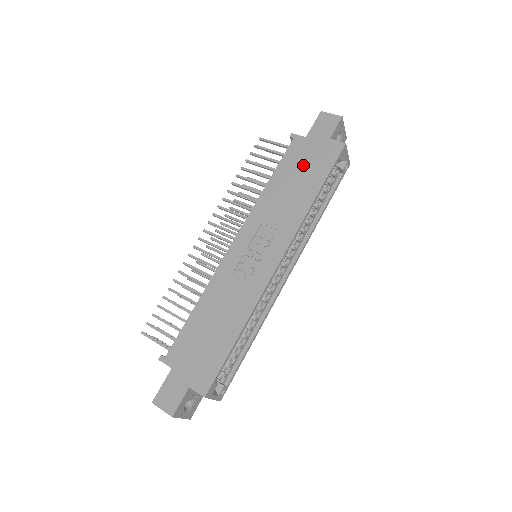
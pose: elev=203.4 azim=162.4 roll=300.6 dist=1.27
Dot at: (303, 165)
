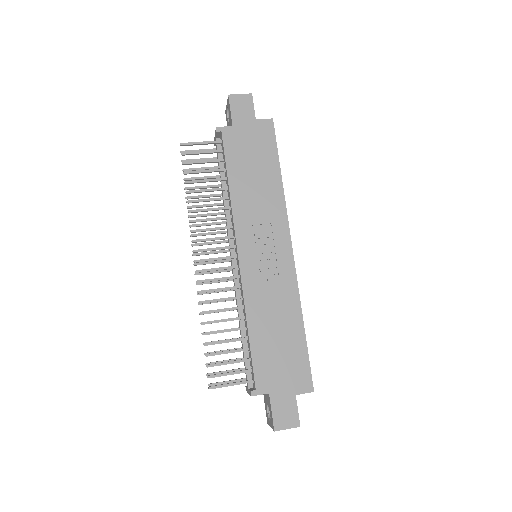
Dot at: (250, 154)
